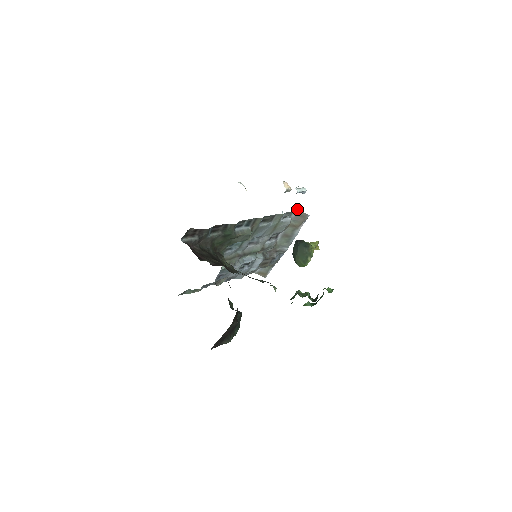
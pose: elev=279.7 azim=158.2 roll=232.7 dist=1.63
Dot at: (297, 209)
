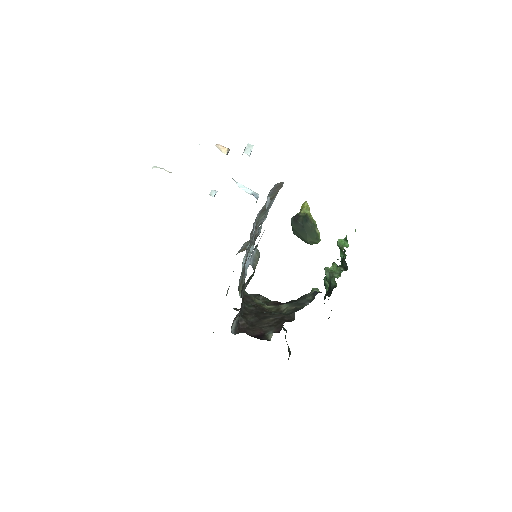
Dot at: (274, 185)
